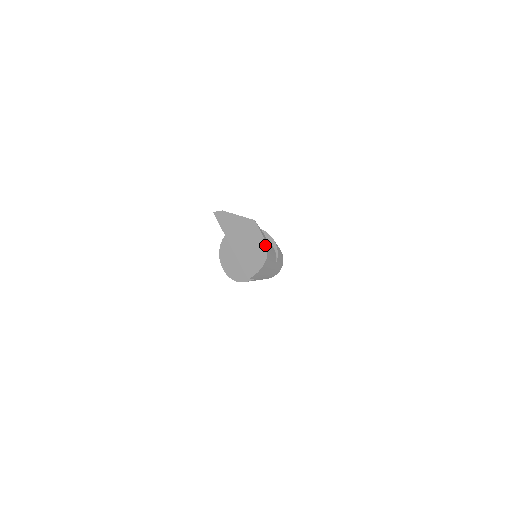
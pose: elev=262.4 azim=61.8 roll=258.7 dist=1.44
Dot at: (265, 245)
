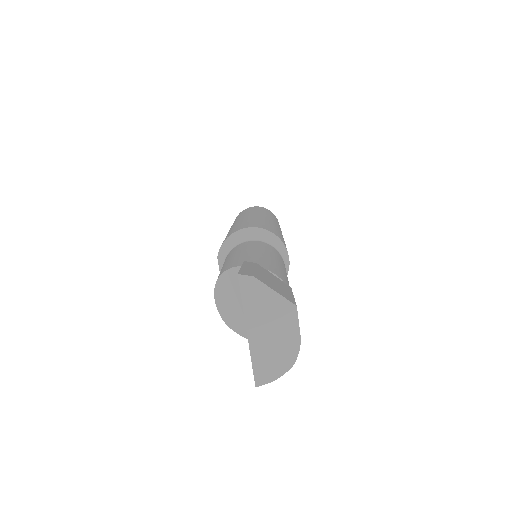
Dot at: (298, 346)
